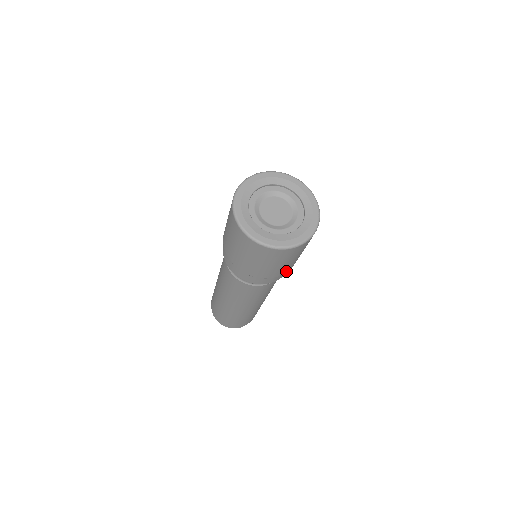
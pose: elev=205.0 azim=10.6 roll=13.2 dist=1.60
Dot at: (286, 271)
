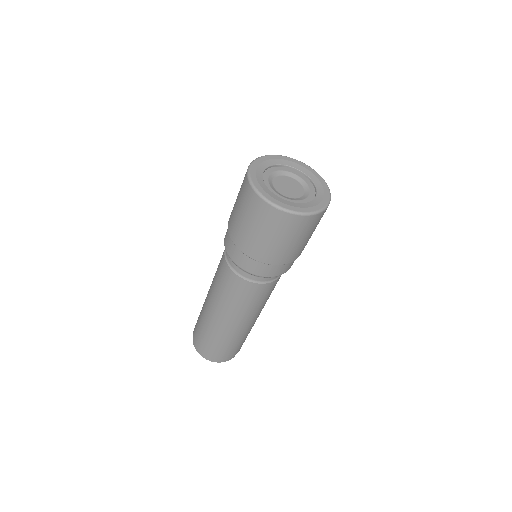
Dot at: occluded
